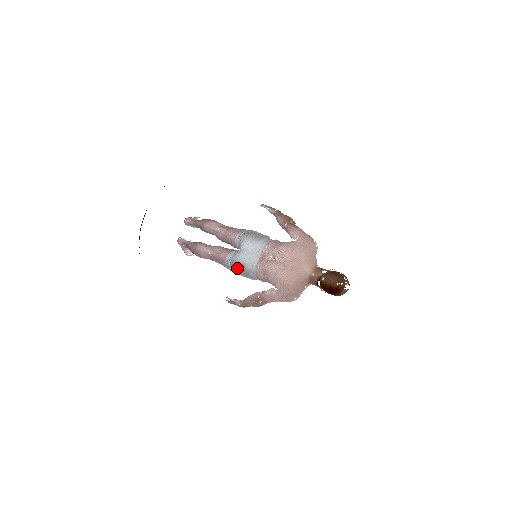
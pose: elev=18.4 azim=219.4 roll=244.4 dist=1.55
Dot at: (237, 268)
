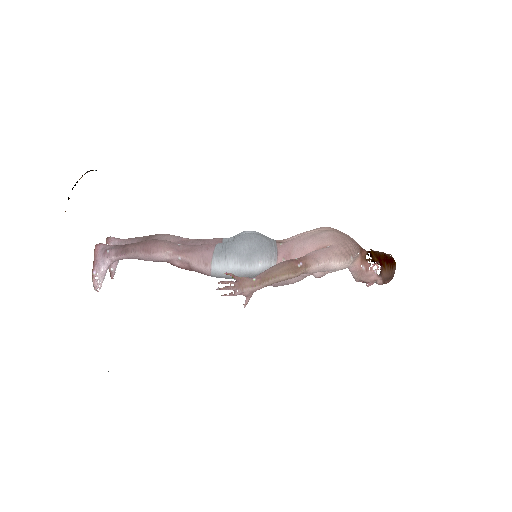
Dot at: (244, 245)
